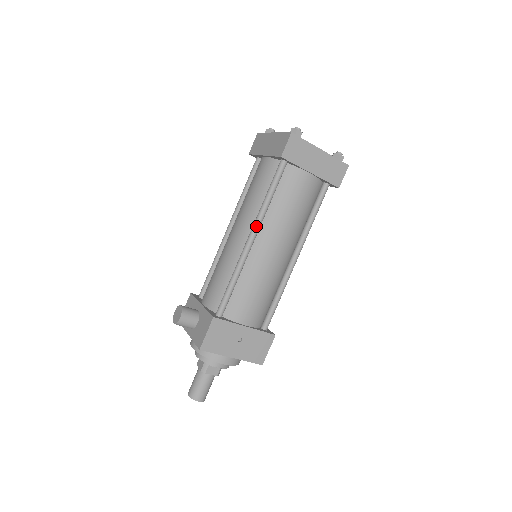
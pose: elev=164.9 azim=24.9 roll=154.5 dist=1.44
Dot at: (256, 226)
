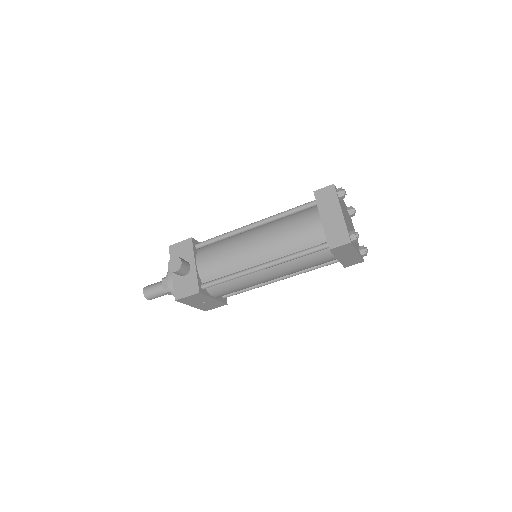
Dot at: (273, 265)
